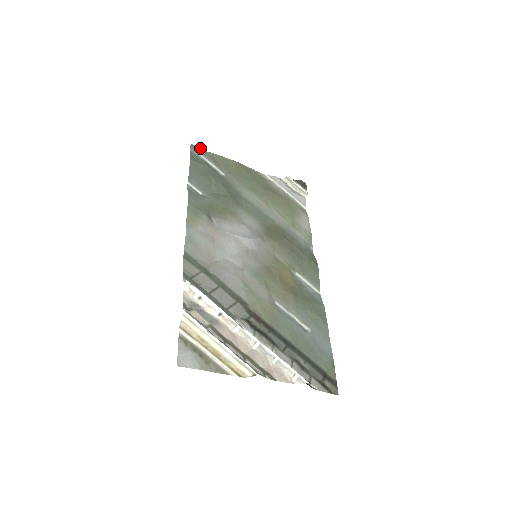
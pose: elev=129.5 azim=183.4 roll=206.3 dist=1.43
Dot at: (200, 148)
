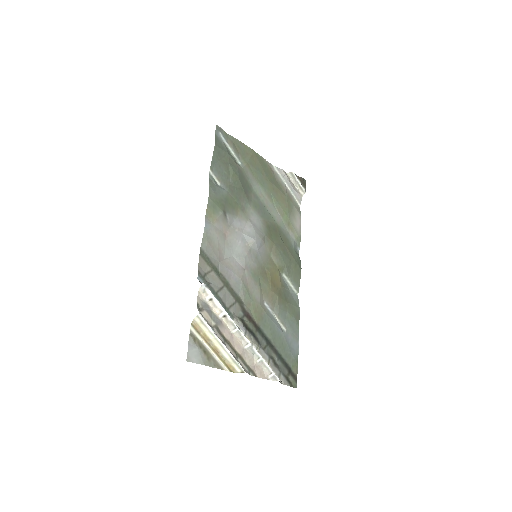
Dot at: (223, 130)
